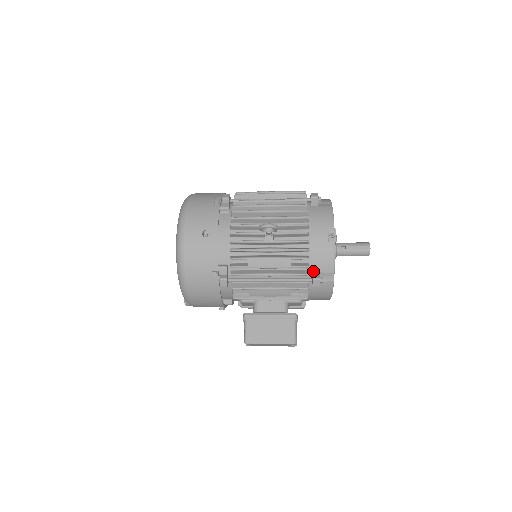
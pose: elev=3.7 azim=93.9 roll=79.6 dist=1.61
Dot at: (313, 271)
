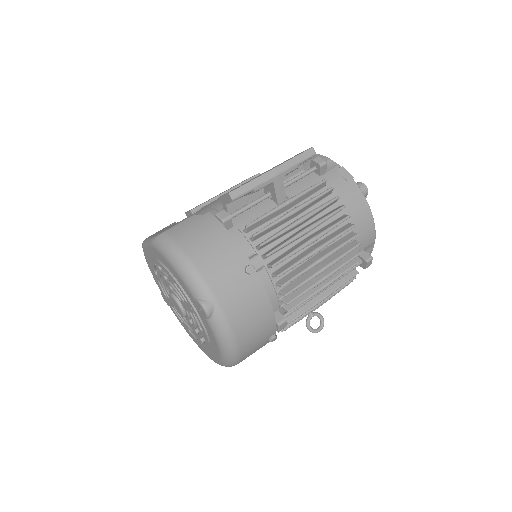
Dot at: occluded
